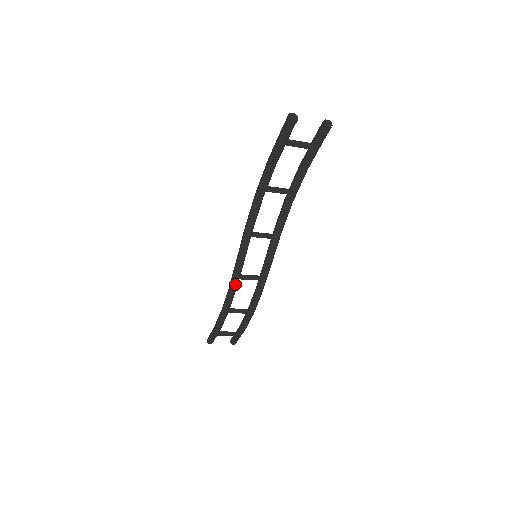
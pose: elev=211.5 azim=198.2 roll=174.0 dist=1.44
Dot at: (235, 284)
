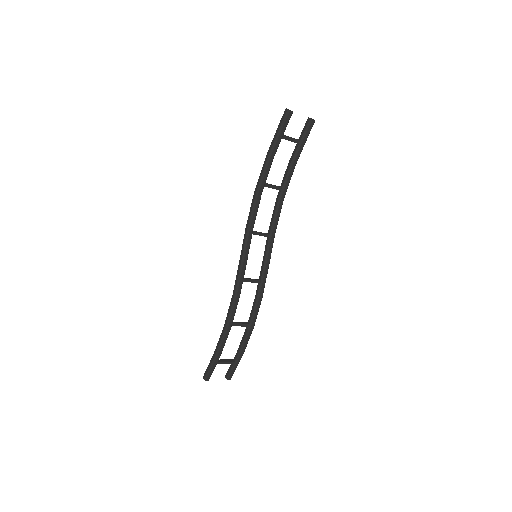
Dot at: (240, 287)
